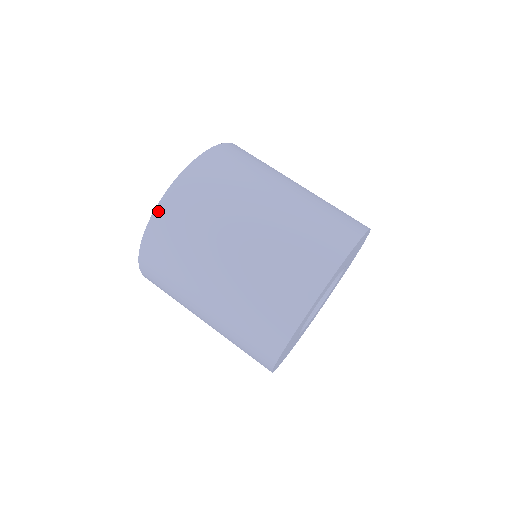
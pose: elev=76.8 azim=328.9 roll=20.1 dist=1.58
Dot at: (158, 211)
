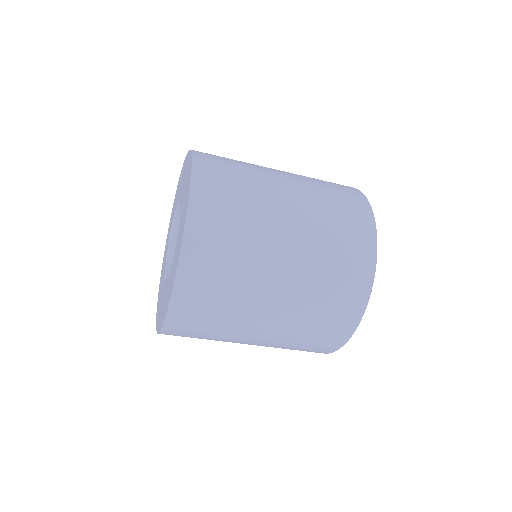
Dot at: (183, 261)
